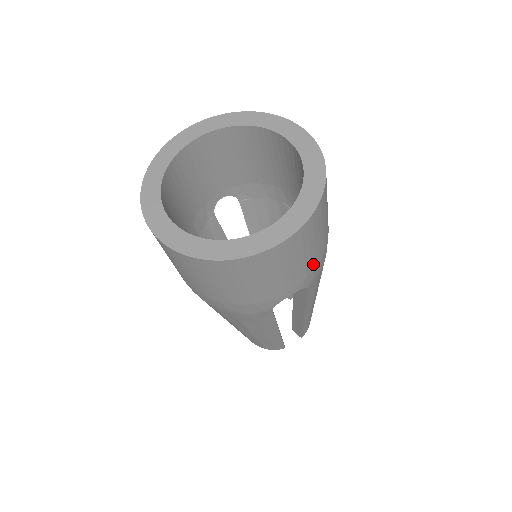
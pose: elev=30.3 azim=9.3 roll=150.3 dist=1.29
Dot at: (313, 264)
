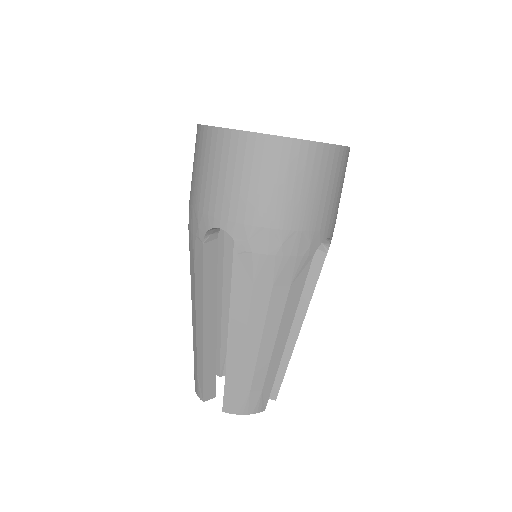
Dot at: occluded
